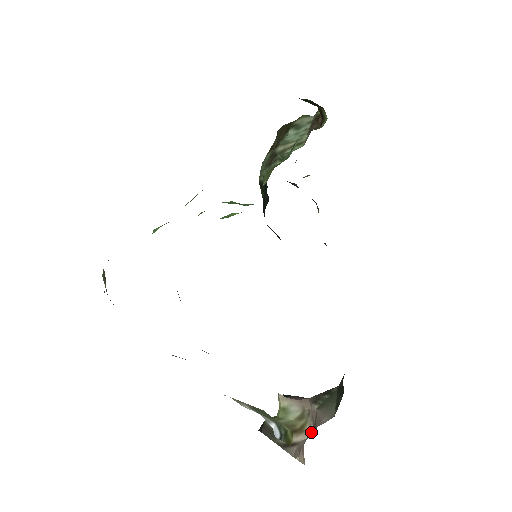
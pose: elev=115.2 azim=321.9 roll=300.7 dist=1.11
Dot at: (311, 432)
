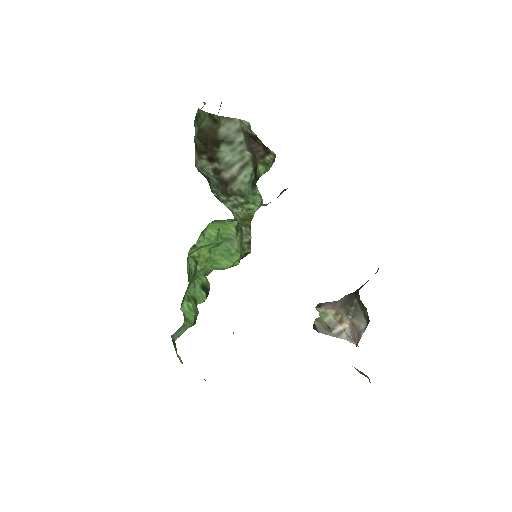
Dot at: (356, 335)
